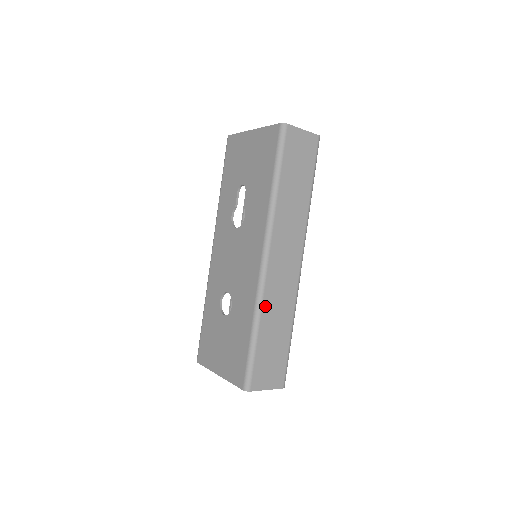
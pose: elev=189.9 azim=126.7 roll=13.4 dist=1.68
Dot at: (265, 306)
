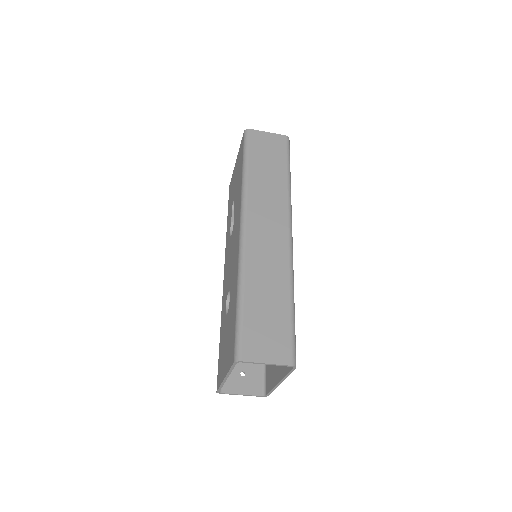
Dot at: (249, 270)
